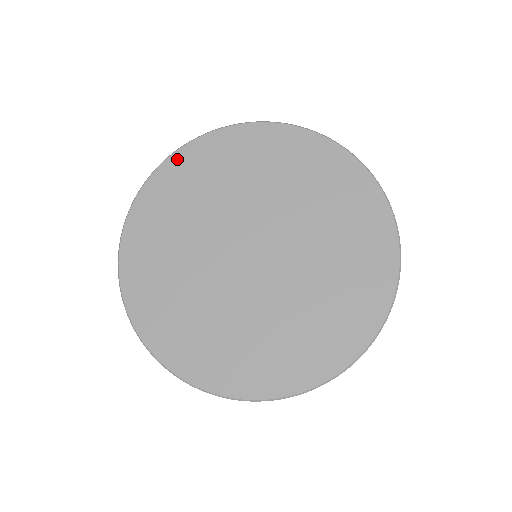
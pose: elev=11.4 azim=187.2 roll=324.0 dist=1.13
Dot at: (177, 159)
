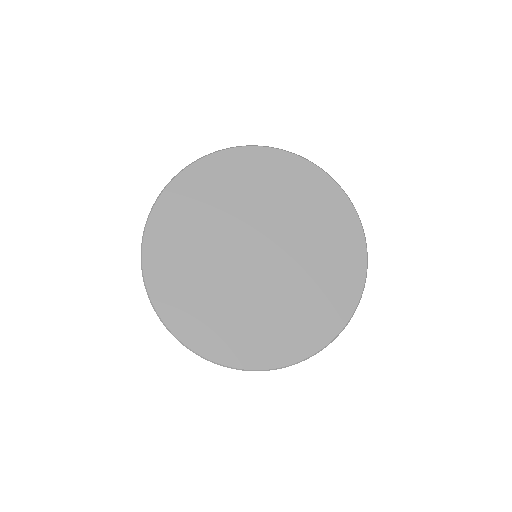
Dot at: (153, 226)
